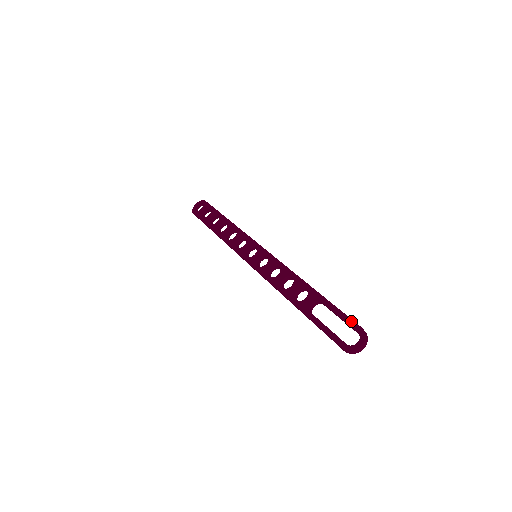
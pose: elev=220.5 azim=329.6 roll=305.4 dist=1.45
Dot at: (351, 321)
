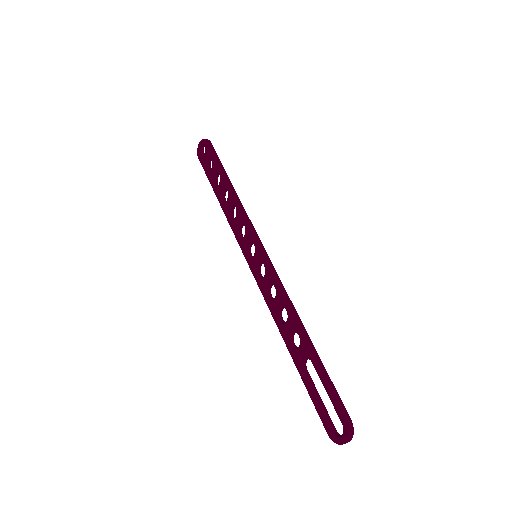
Dot at: (336, 406)
